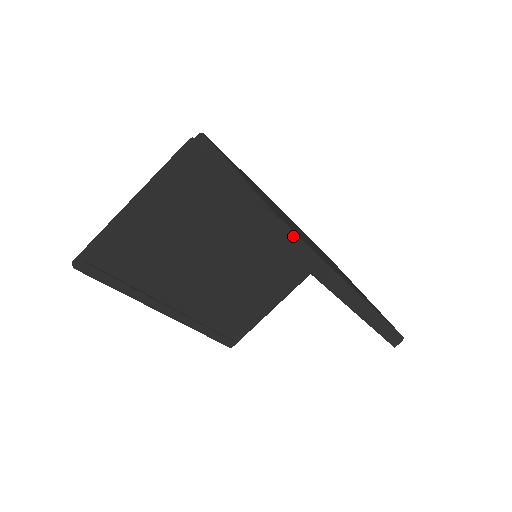
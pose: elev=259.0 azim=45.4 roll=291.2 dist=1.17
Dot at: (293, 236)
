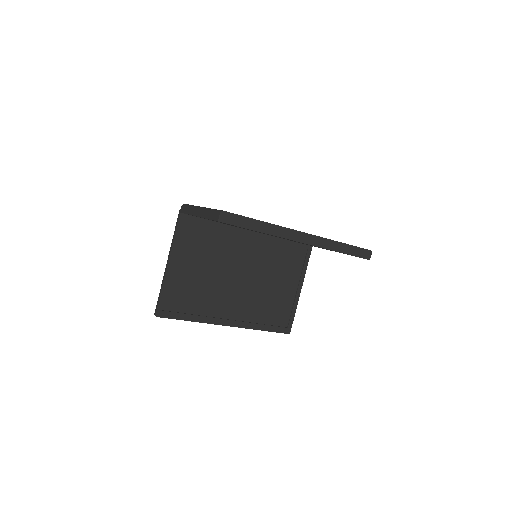
Dot at: (239, 217)
